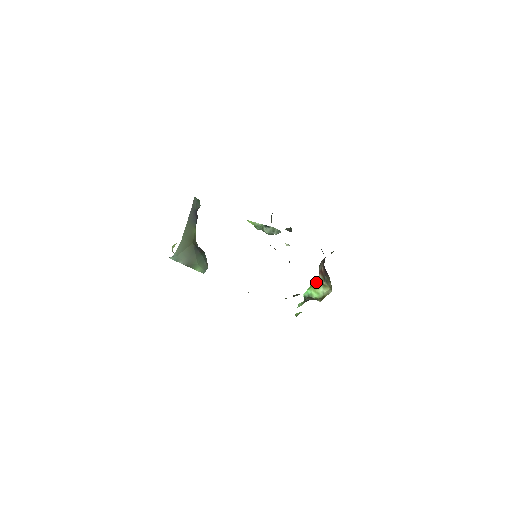
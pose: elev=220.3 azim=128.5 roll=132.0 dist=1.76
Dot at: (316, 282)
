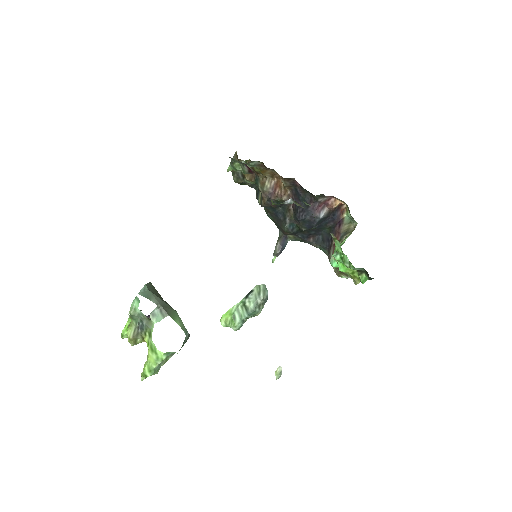
Dot at: occluded
